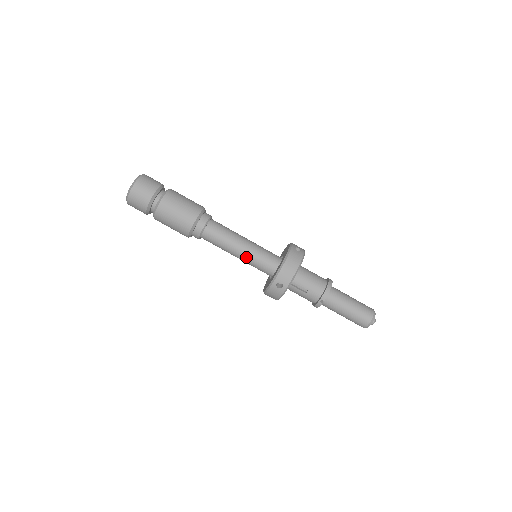
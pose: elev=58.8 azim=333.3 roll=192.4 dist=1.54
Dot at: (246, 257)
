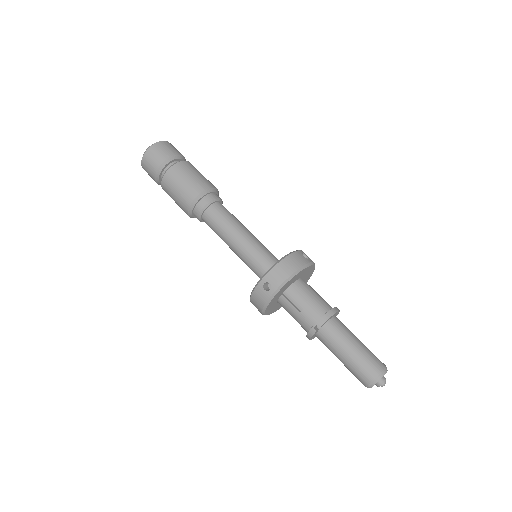
Dot at: (242, 250)
